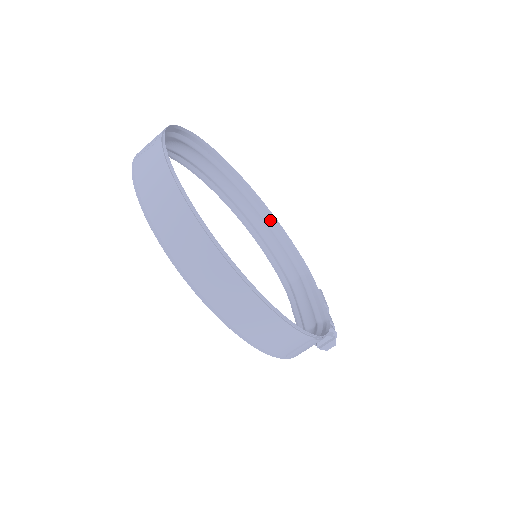
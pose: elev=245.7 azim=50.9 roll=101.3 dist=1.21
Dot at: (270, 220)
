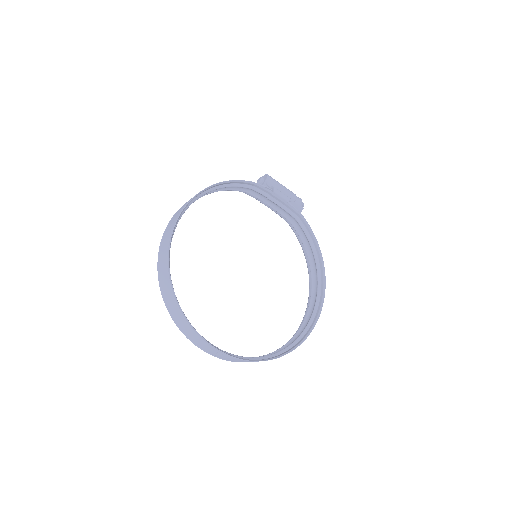
Dot at: (204, 192)
